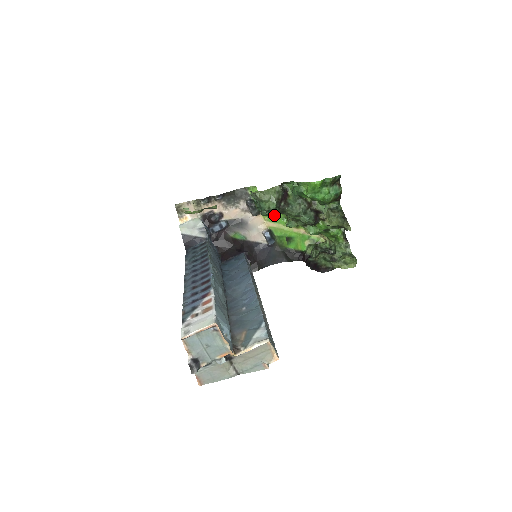
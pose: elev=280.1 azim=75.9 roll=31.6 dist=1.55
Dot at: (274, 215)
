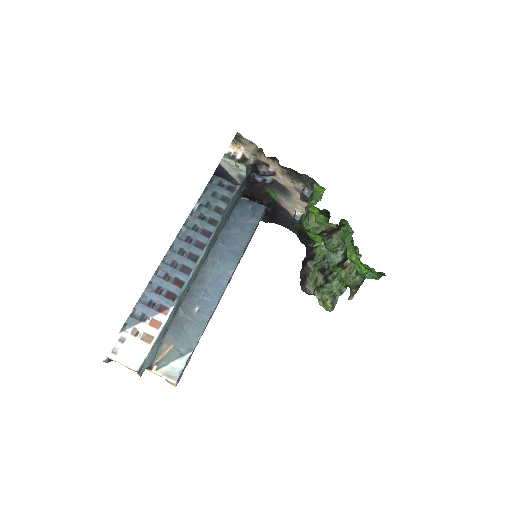
Dot at: (309, 232)
